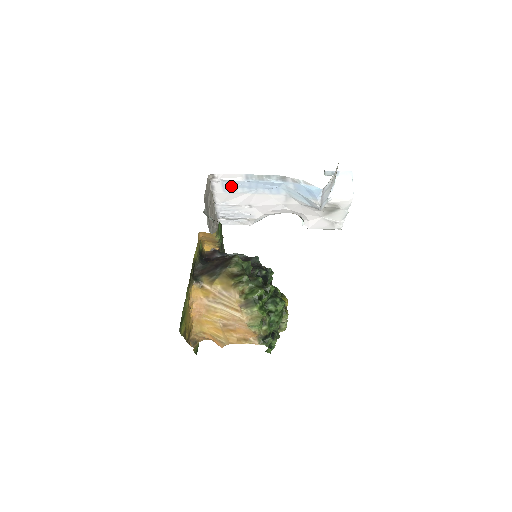
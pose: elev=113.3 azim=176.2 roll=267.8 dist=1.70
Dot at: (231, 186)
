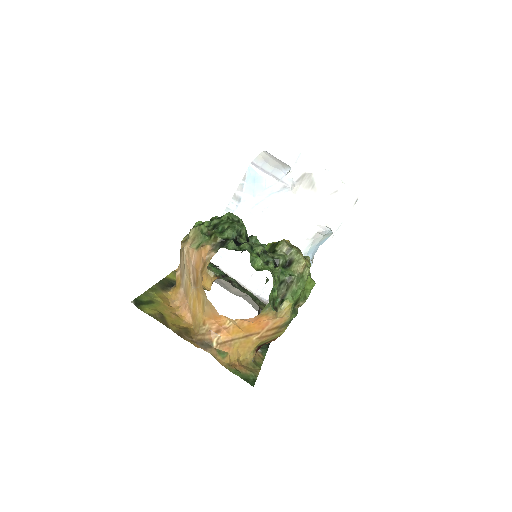
Dot at: (225, 251)
